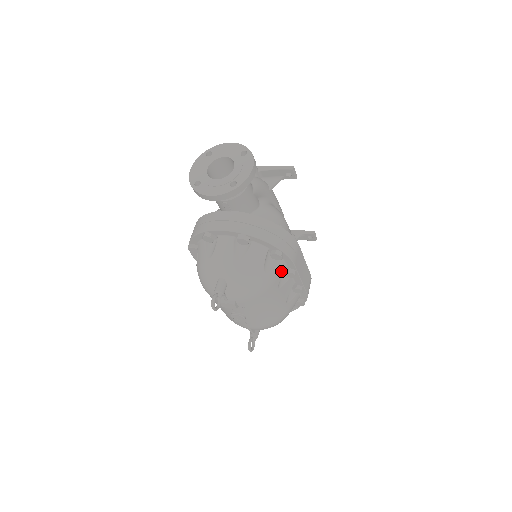
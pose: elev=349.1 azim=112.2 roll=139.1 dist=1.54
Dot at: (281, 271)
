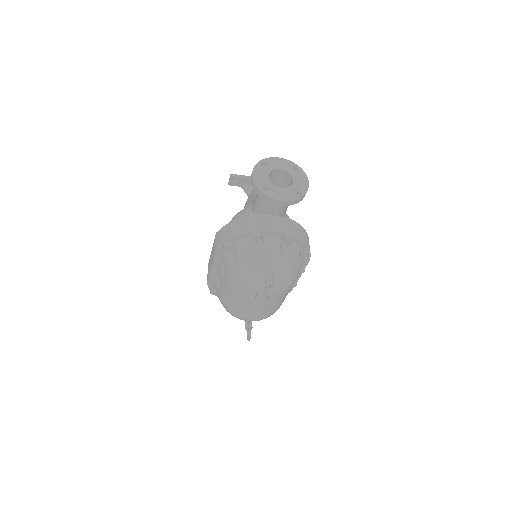
Dot at: occluded
